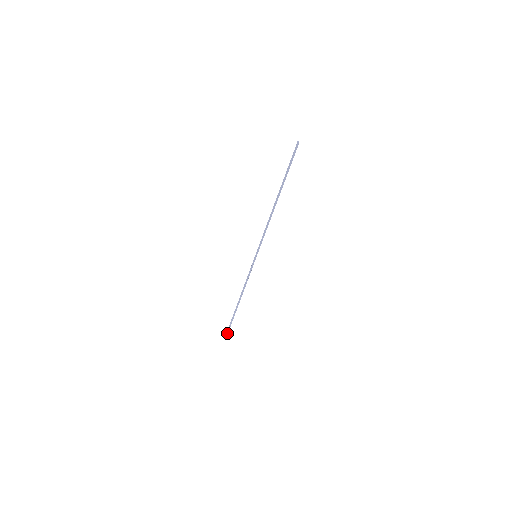
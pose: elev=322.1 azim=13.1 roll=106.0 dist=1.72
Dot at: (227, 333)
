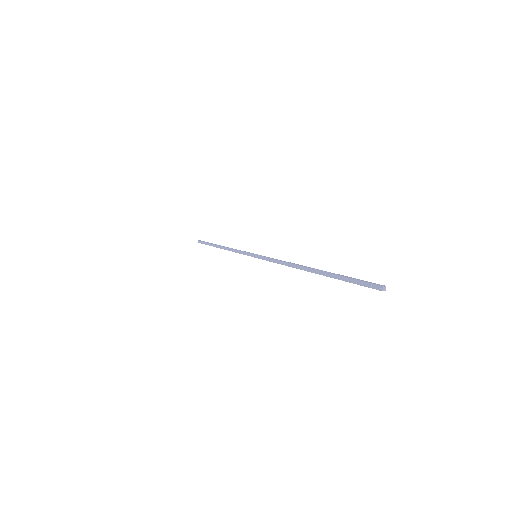
Dot at: occluded
